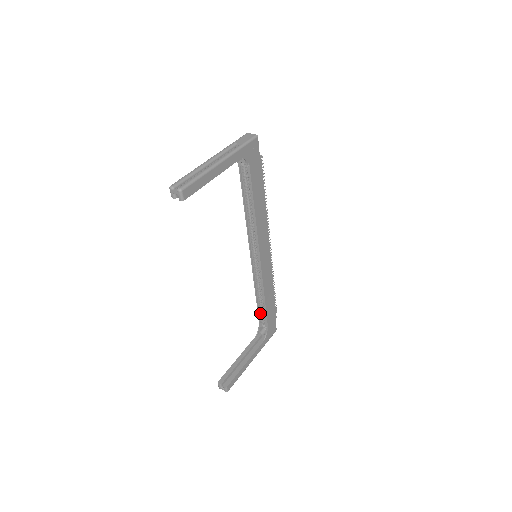
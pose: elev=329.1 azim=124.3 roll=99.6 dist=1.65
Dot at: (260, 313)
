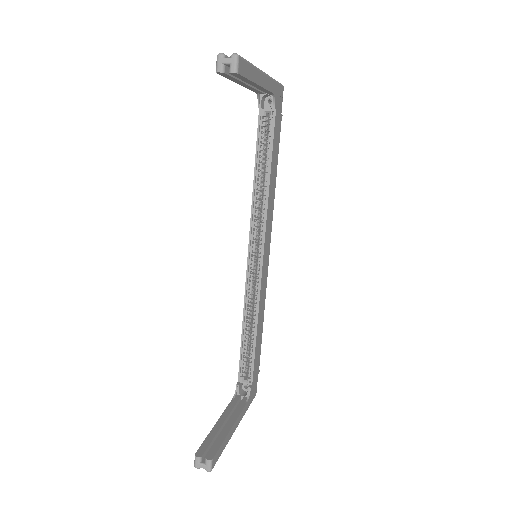
Dot at: (243, 358)
